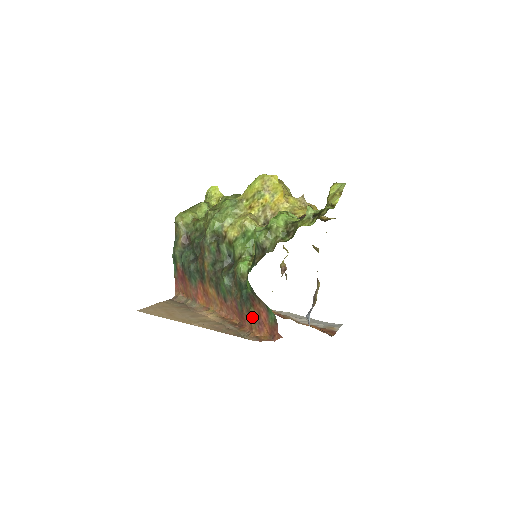
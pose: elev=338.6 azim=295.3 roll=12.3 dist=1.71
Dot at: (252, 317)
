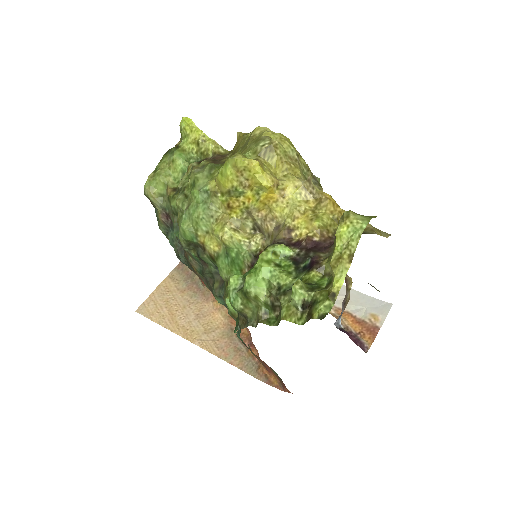
Dot at: (256, 357)
